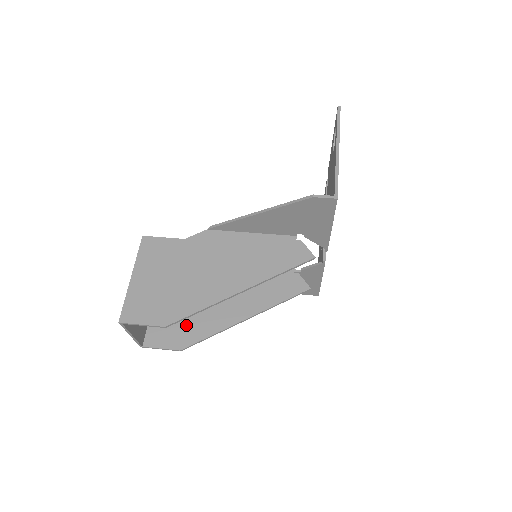
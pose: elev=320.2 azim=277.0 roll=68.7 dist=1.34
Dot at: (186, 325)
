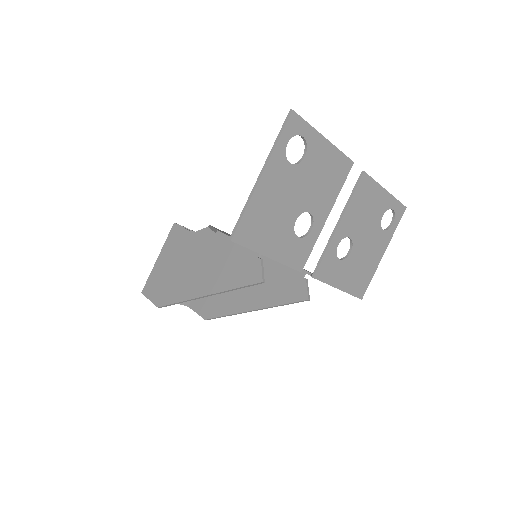
Dot at: (215, 299)
